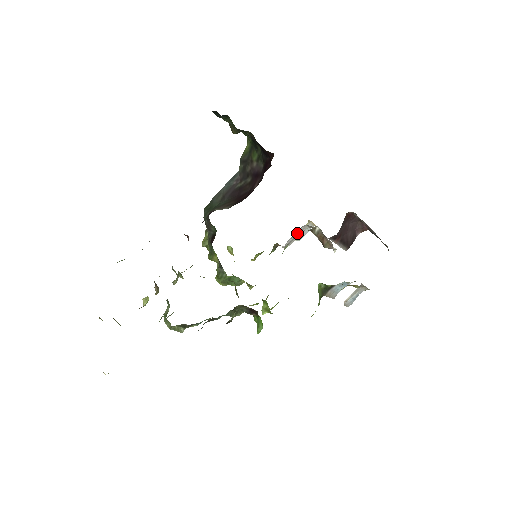
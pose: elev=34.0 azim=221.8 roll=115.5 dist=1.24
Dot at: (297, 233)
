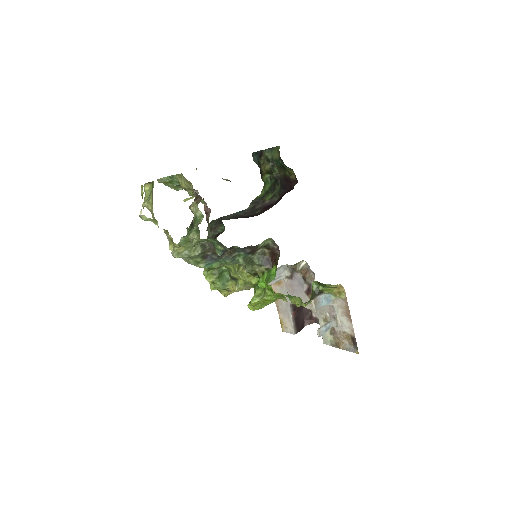
Dot at: (275, 277)
